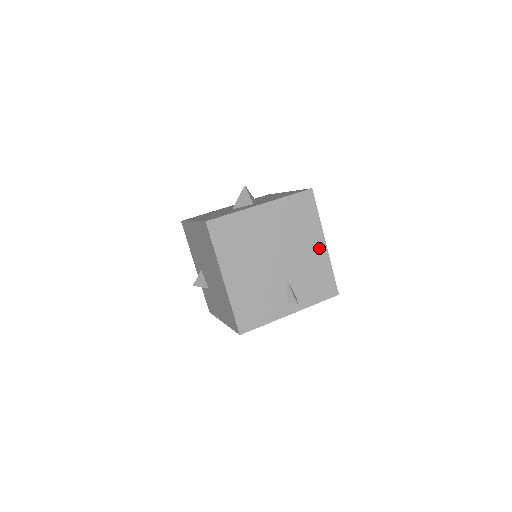
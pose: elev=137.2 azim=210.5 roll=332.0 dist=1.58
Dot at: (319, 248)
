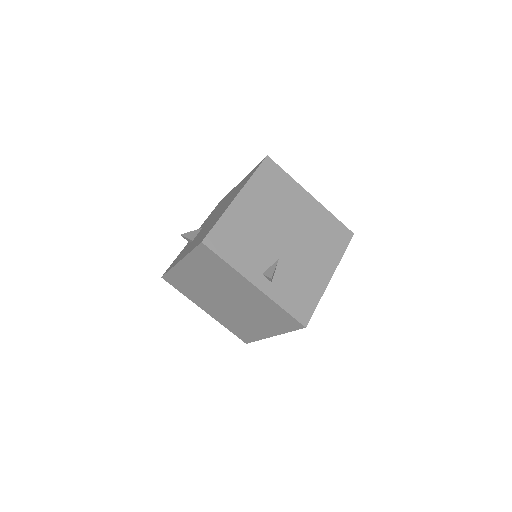
Dot at: (323, 274)
